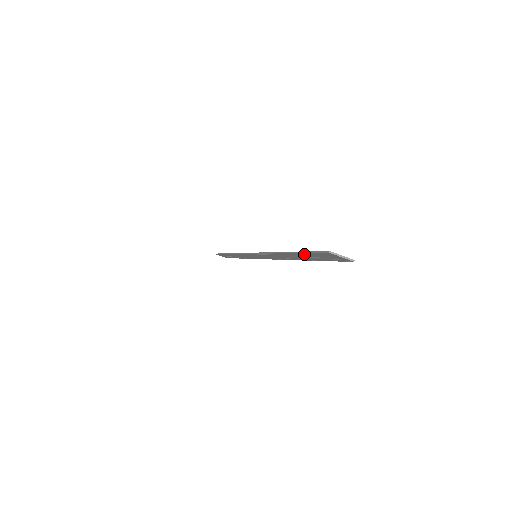
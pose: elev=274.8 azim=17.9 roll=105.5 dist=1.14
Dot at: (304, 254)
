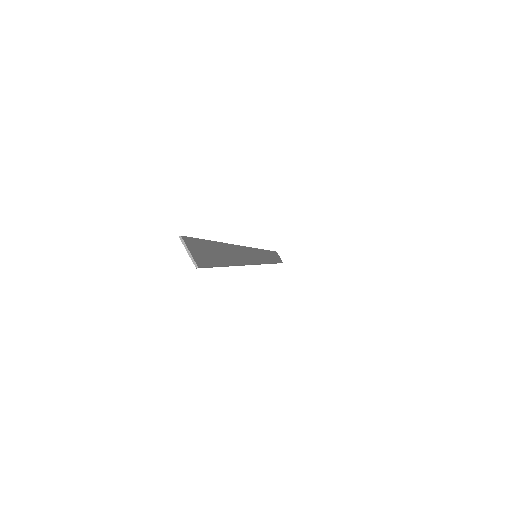
Dot at: (208, 245)
